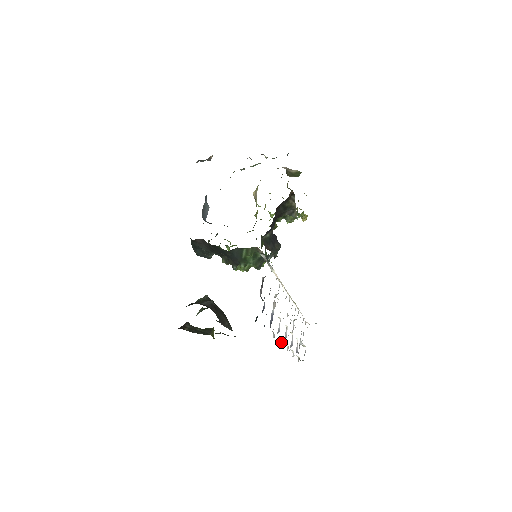
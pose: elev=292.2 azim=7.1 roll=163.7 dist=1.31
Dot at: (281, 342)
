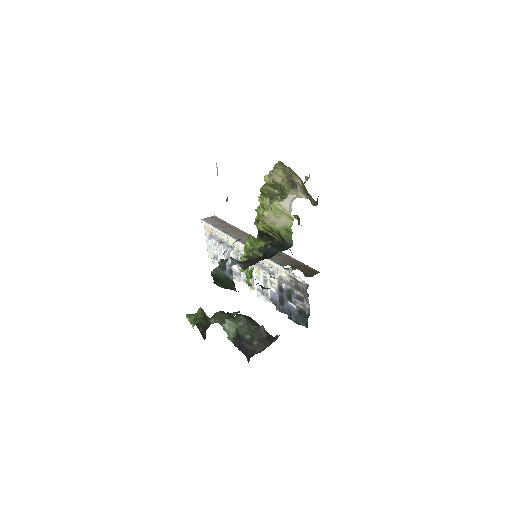
Dot at: (255, 291)
